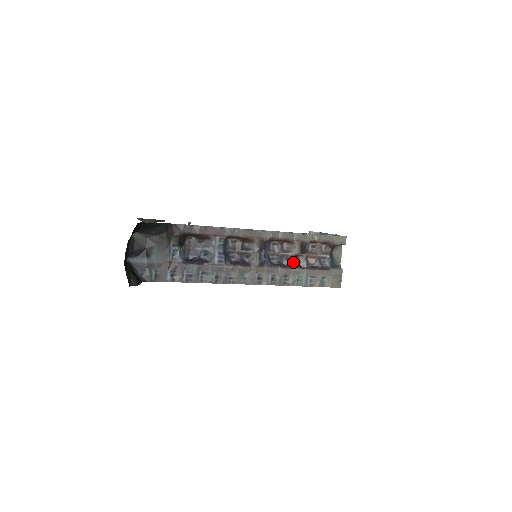
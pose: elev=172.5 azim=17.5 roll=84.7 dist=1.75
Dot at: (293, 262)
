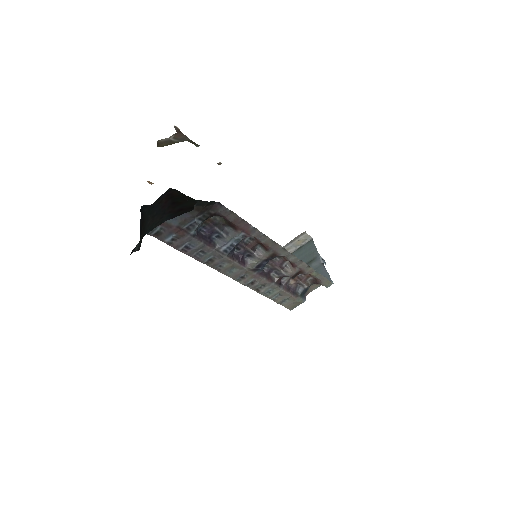
Dot at: (279, 279)
